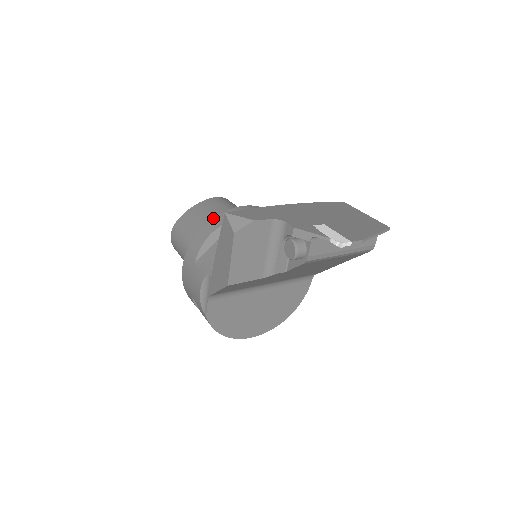
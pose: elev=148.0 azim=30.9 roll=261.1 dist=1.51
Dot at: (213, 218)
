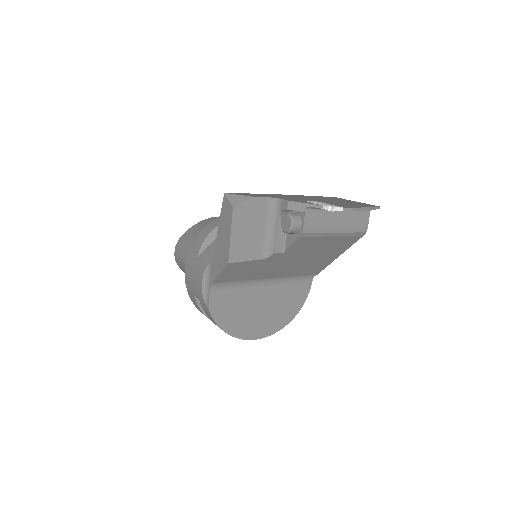
Dot at: (214, 219)
